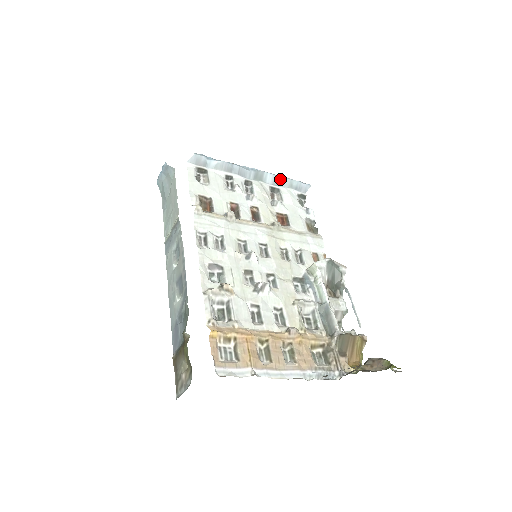
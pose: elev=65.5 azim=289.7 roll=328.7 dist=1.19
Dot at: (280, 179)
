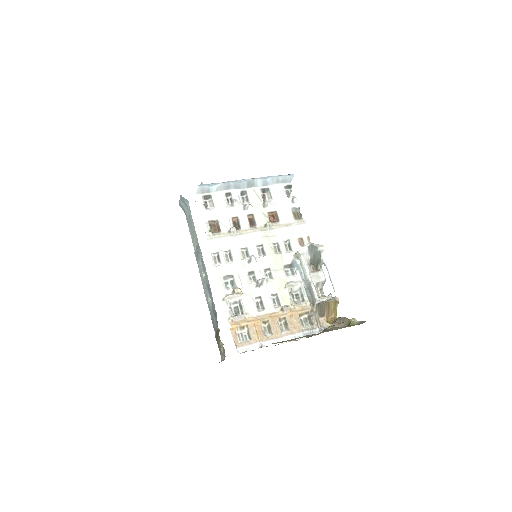
Dot at: (268, 180)
